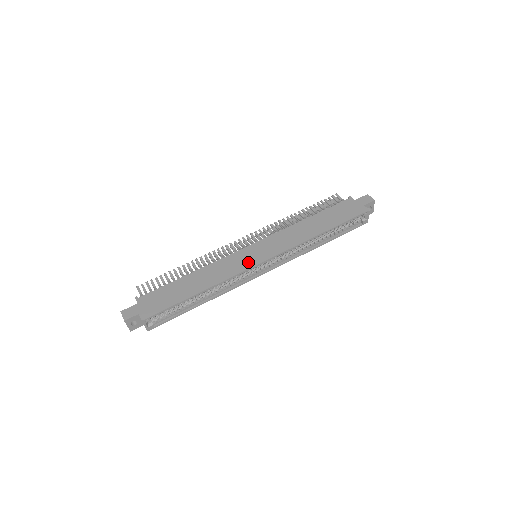
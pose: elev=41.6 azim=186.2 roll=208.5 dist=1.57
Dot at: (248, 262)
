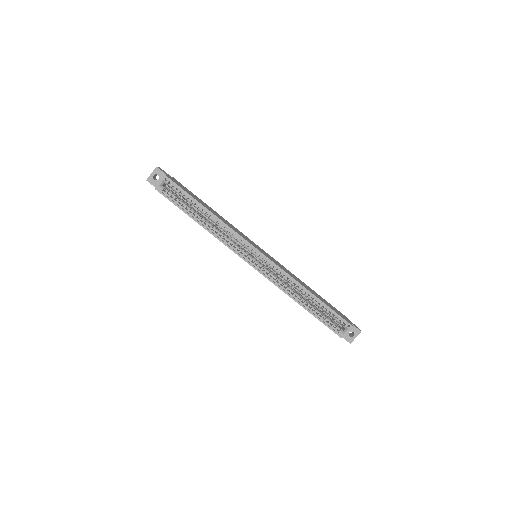
Dot at: (251, 243)
